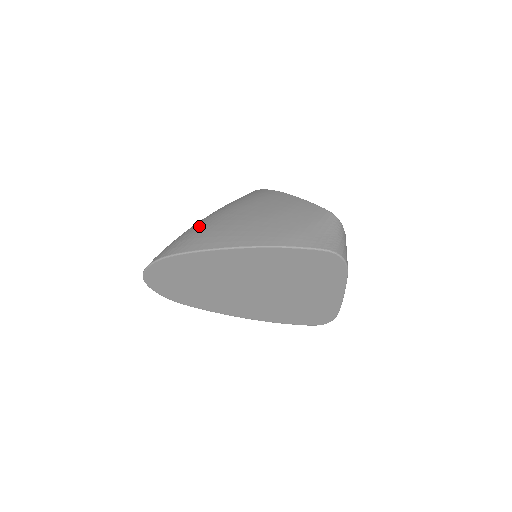
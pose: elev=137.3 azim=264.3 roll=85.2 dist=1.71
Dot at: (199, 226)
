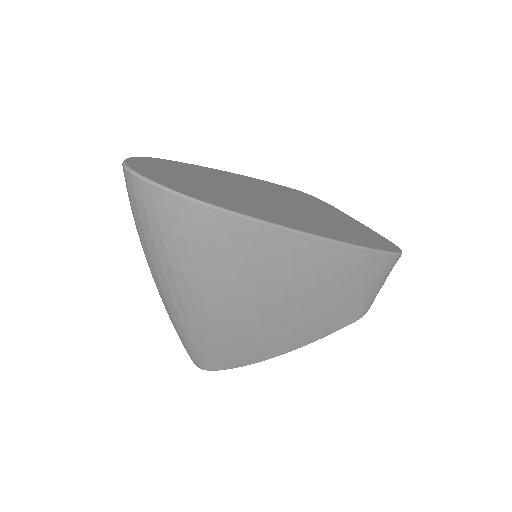
Dot at: occluded
